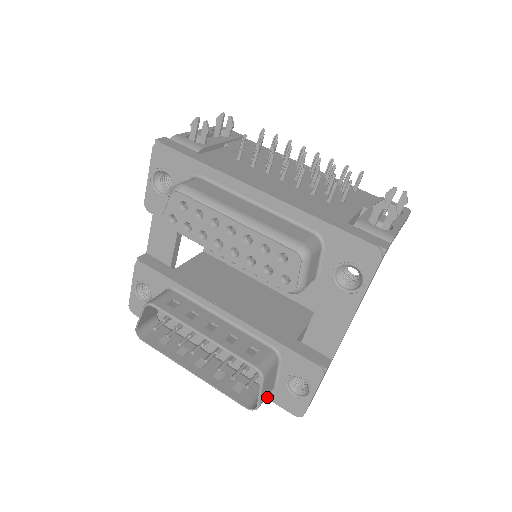
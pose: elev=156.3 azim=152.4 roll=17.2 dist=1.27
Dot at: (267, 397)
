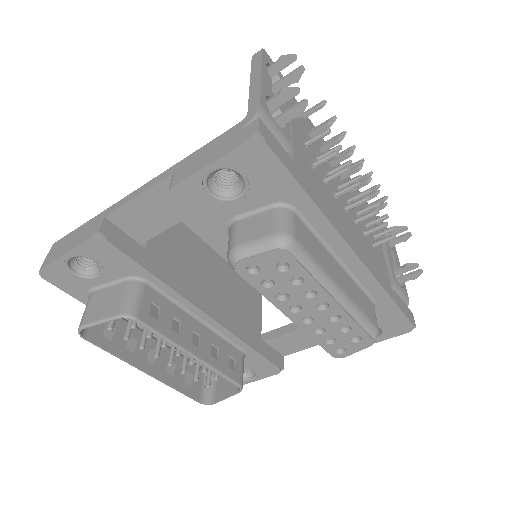
Dot at: occluded
